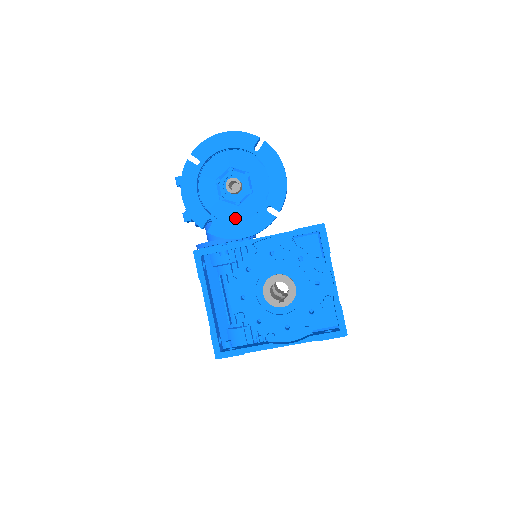
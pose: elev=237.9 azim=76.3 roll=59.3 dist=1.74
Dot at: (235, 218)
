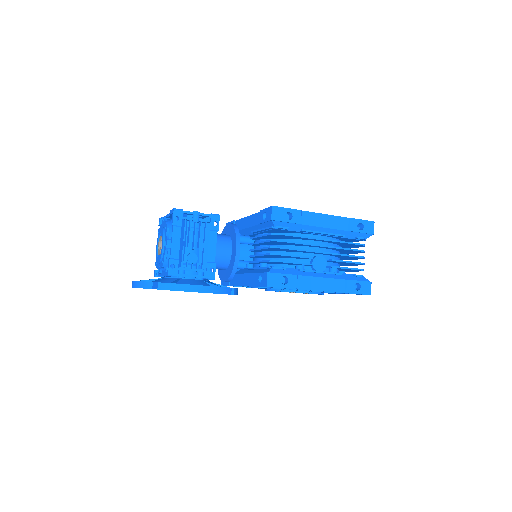
Dot at: occluded
